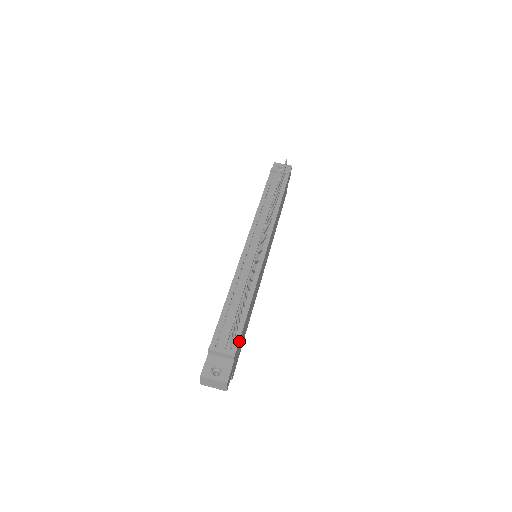
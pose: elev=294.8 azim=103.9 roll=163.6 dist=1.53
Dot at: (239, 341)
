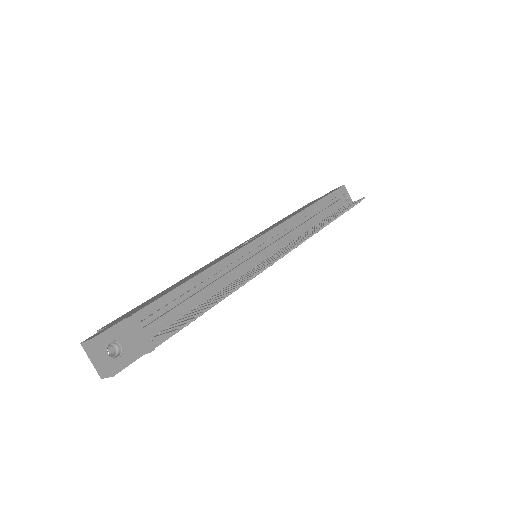
Dot at: (169, 337)
